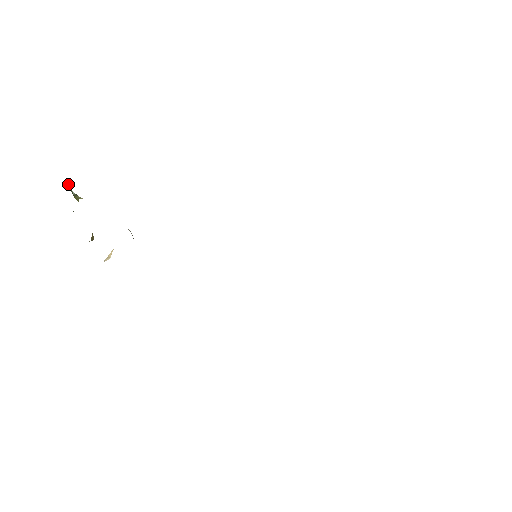
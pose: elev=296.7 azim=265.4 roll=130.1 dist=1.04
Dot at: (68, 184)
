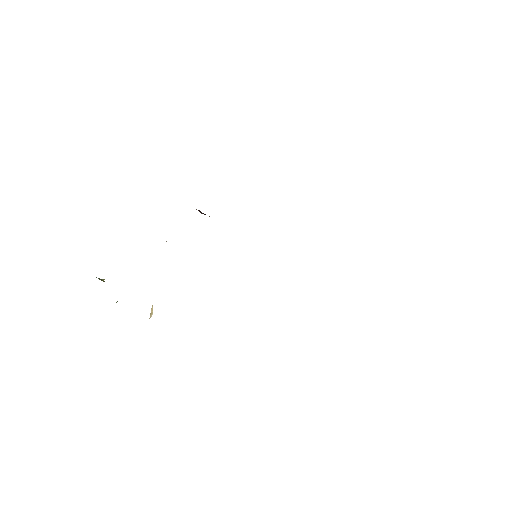
Dot at: occluded
